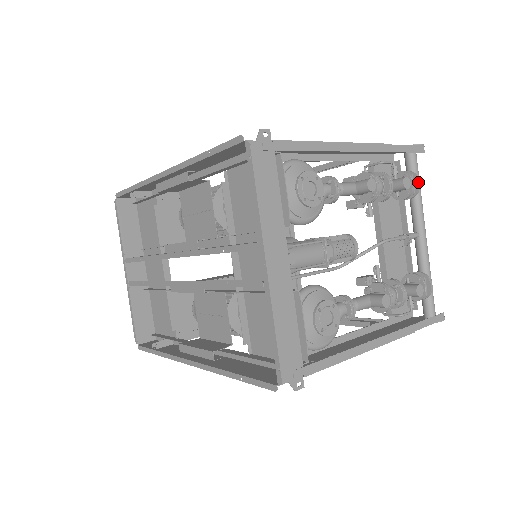
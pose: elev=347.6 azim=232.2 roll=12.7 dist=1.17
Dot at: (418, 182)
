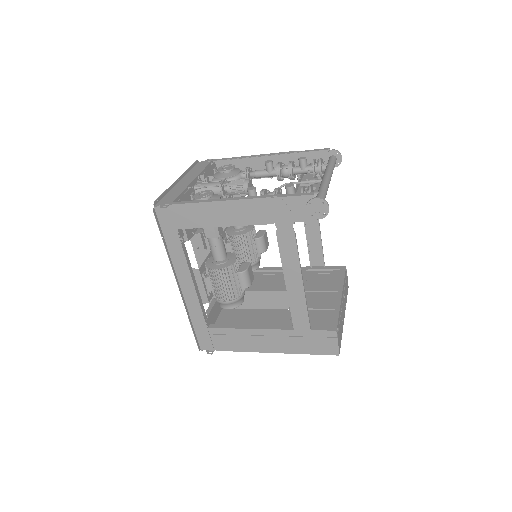
Dot at: (320, 159)
